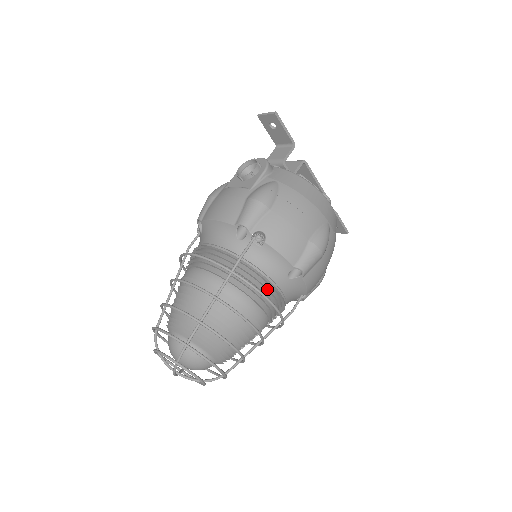
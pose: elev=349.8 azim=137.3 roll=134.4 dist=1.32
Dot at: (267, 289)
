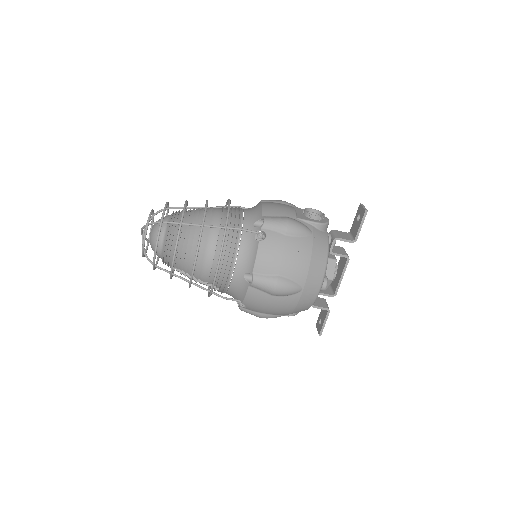
Dot at: (228, 262)
